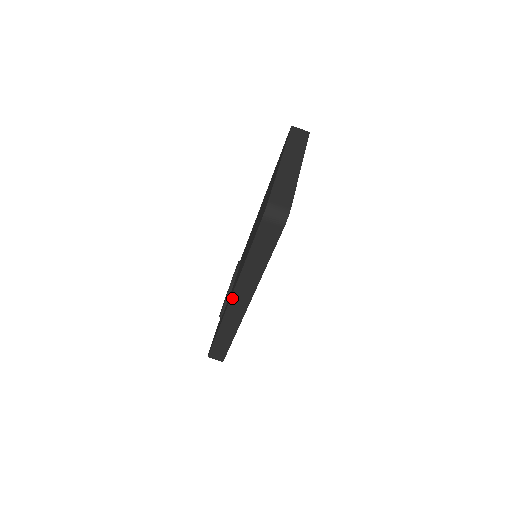
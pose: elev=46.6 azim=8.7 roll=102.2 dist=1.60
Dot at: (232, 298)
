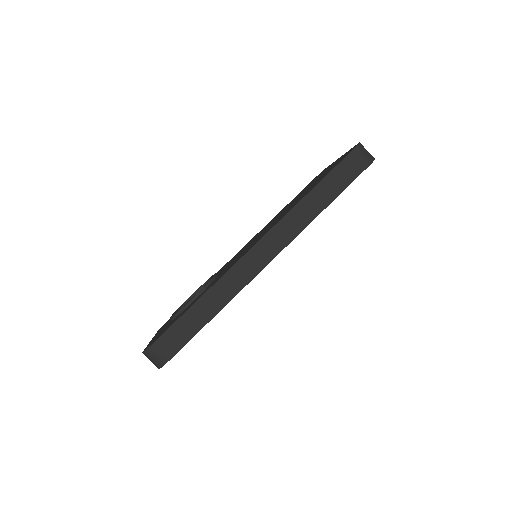
Dot at: (260, 241)
